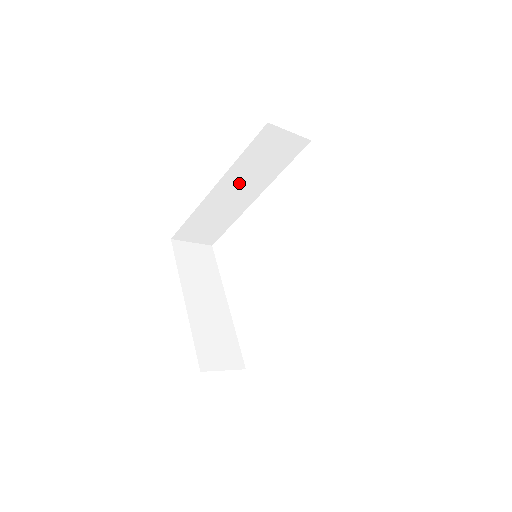
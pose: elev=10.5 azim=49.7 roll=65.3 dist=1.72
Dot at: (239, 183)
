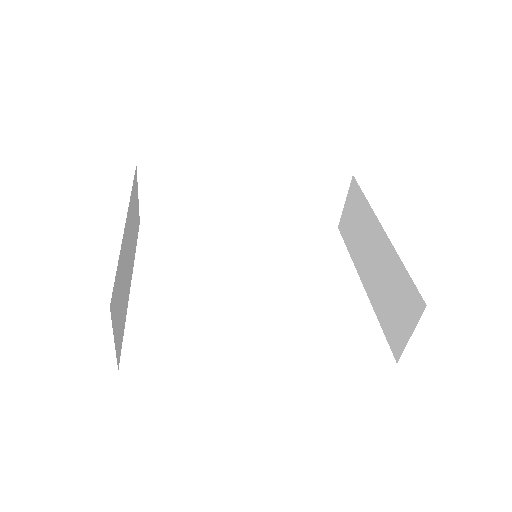
Dot at: (263, 193)
